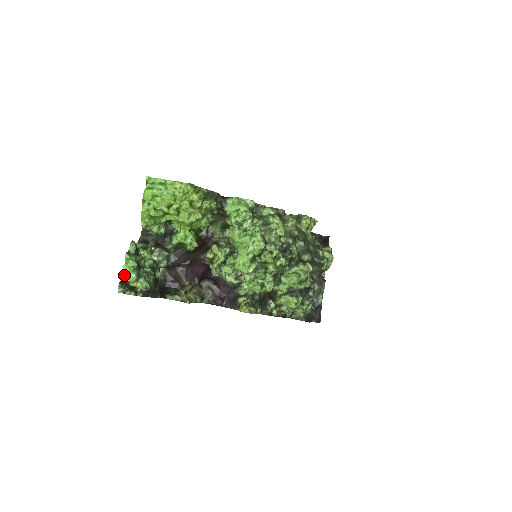
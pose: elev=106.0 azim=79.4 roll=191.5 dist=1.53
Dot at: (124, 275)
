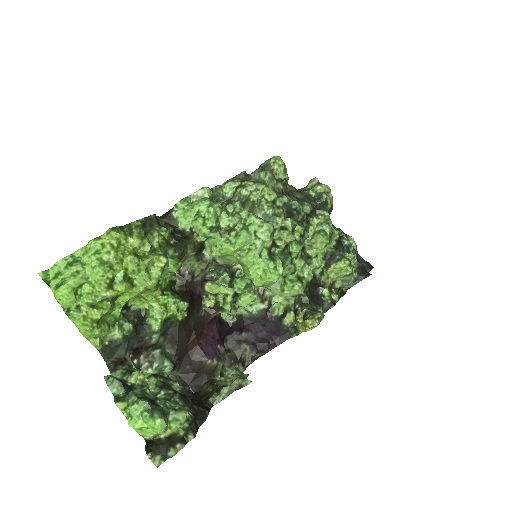
Dot at: (140, 435)
